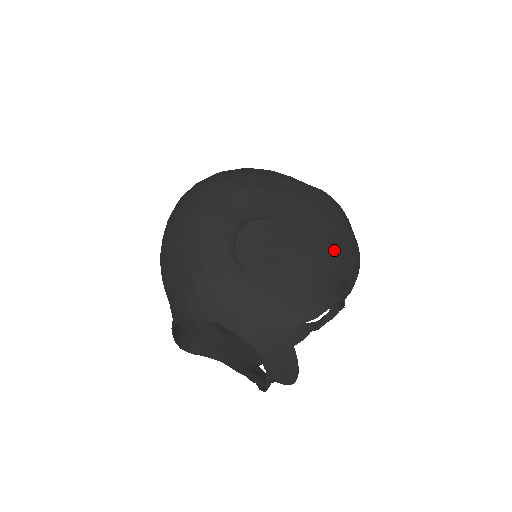
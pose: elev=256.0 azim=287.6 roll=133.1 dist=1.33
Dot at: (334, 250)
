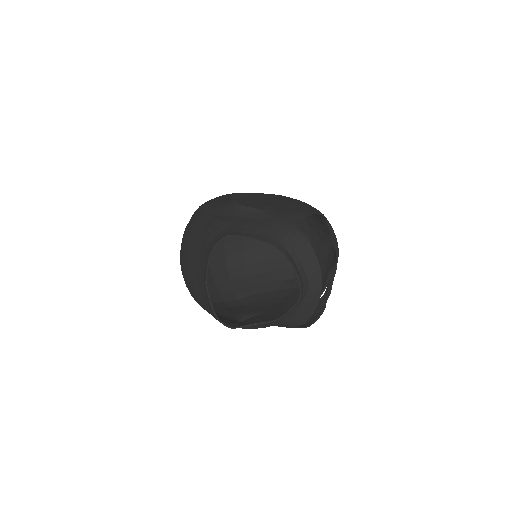
Dot at: occluded
